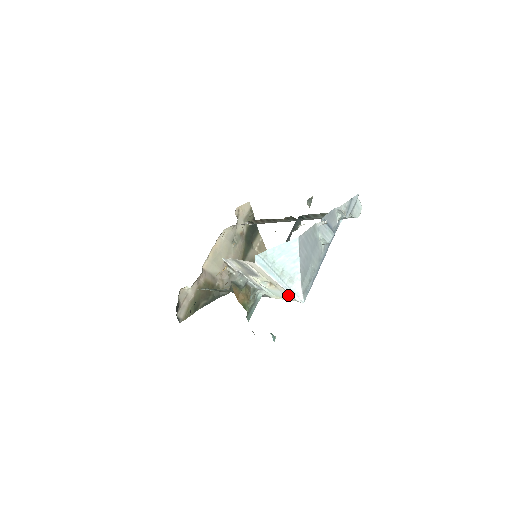
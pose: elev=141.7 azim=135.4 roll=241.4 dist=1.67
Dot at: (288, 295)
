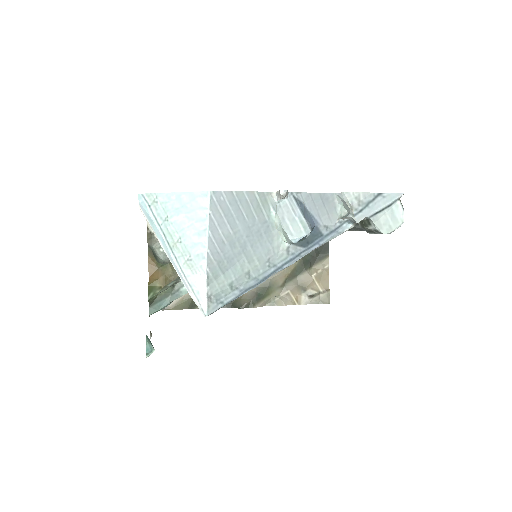
Dot at: occluded
